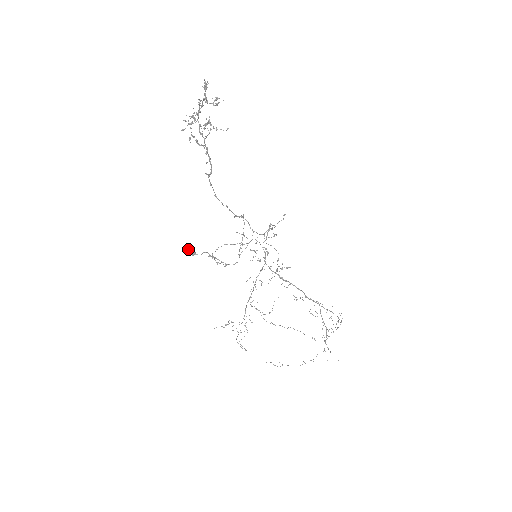
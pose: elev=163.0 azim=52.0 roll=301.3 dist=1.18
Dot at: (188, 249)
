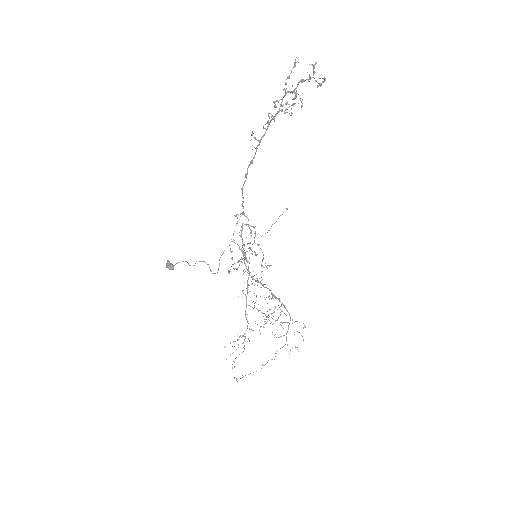
Dot at: (168, 262)
